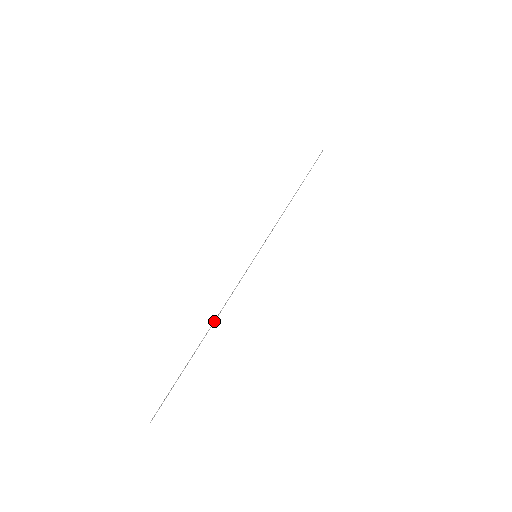
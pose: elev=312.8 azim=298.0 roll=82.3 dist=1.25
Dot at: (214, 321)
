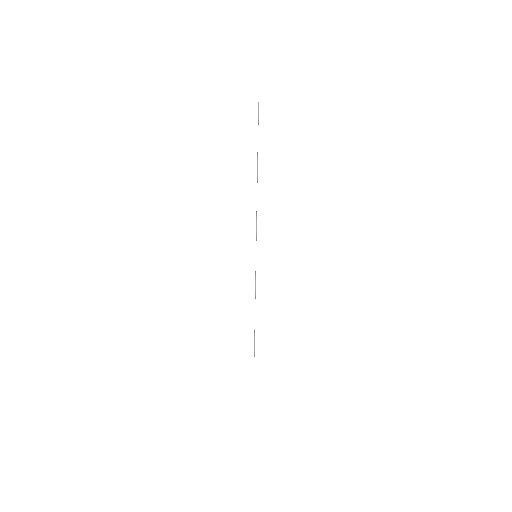
Dot at: occluded
